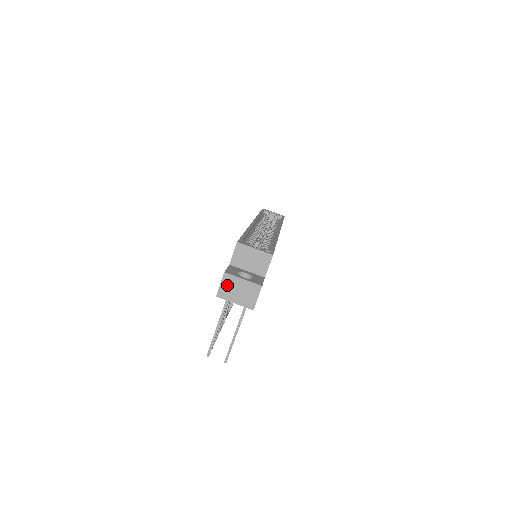
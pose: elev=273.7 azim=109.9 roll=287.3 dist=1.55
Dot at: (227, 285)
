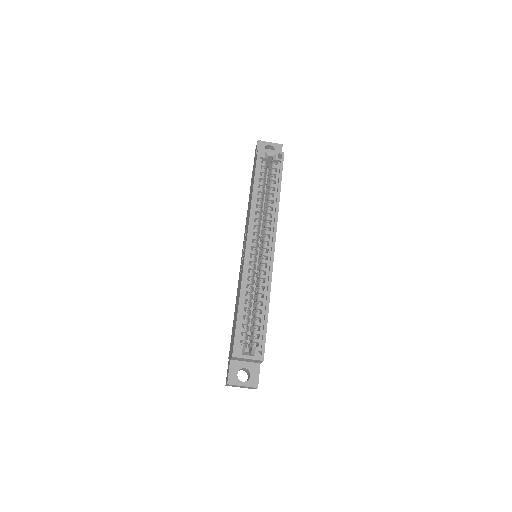
Dot at: (231, 385)
